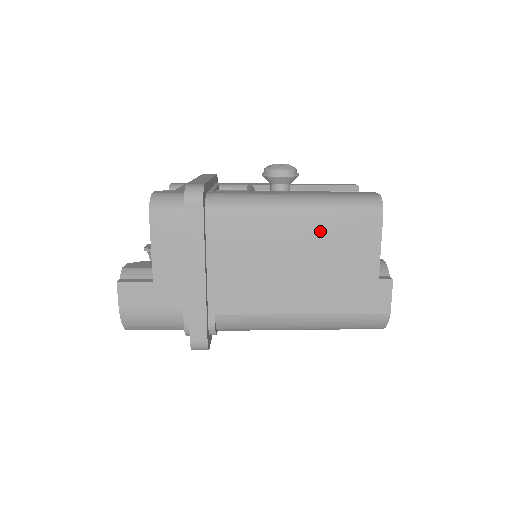
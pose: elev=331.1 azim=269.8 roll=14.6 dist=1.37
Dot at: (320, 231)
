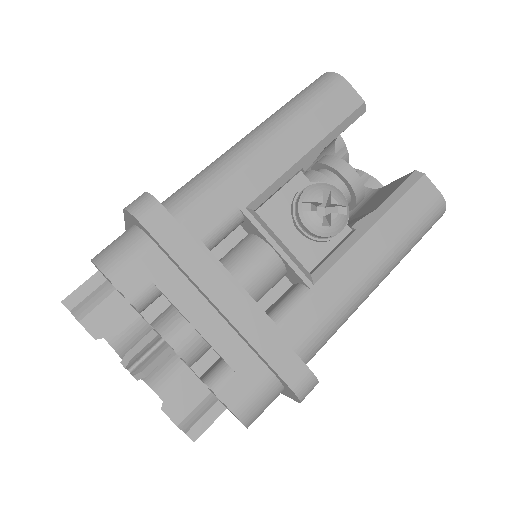
Dot at: occluded
